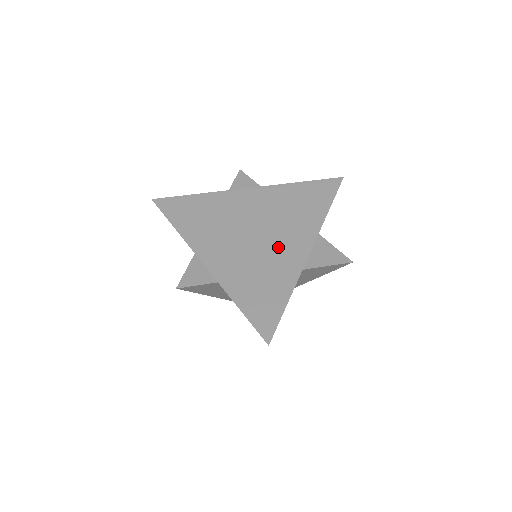
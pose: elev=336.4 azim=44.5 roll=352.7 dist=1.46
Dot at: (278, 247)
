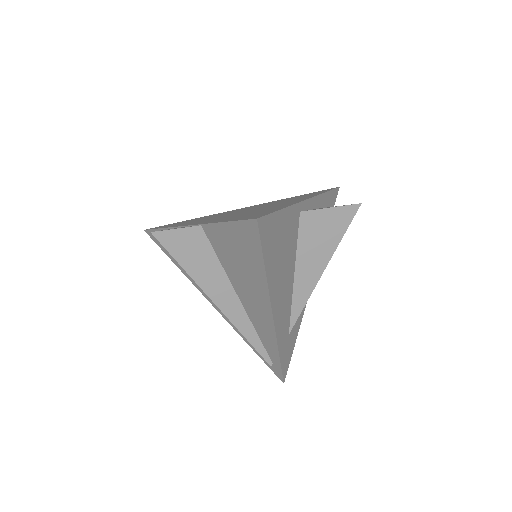
Dot at: occluded
